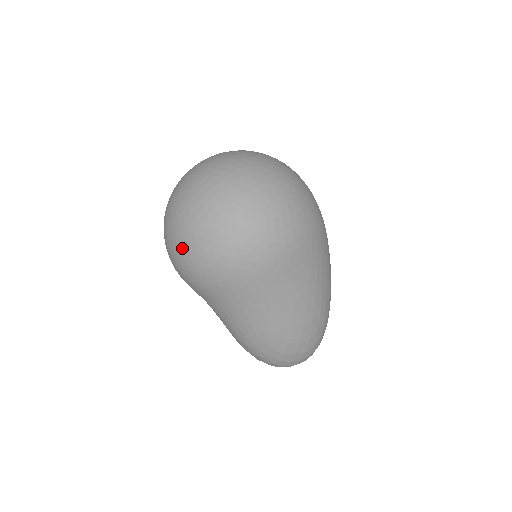
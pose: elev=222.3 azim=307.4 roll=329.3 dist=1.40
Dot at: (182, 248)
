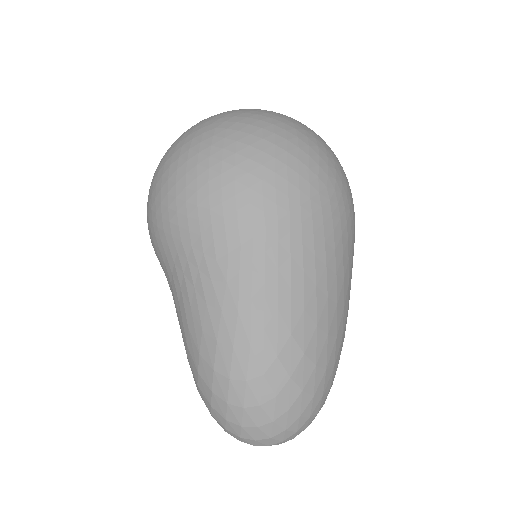
Dot at: (210, 146)
